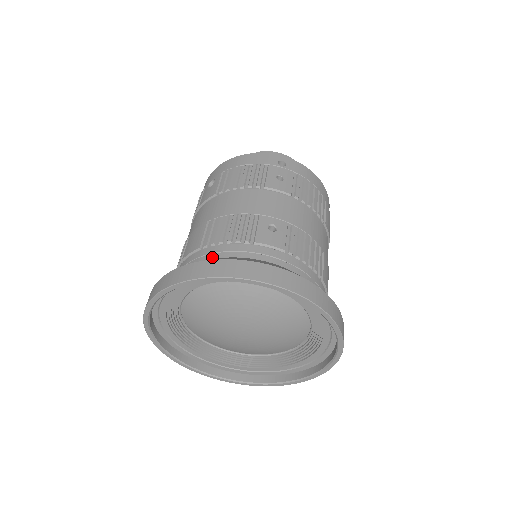
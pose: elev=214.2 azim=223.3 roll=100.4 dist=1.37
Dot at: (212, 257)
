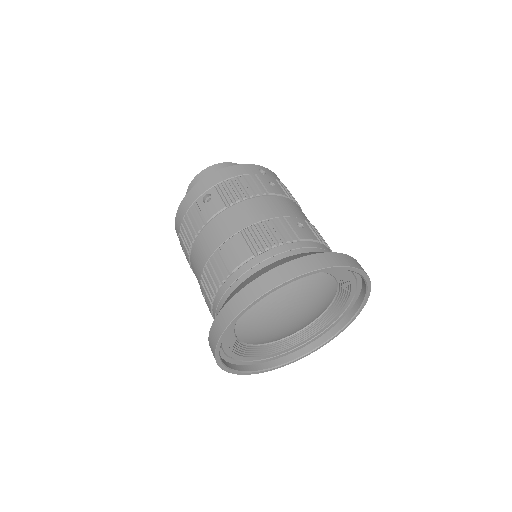
Dot at: (275, 259)
